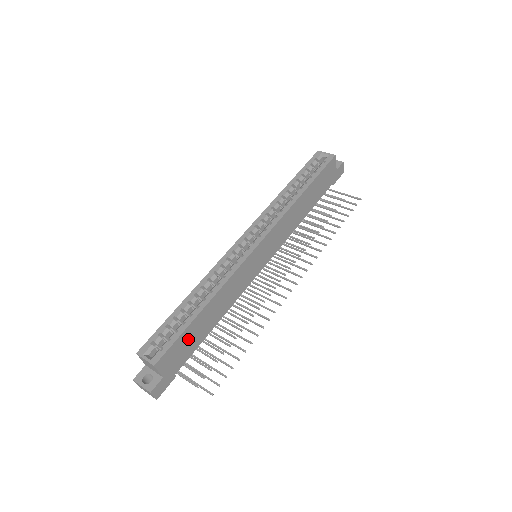
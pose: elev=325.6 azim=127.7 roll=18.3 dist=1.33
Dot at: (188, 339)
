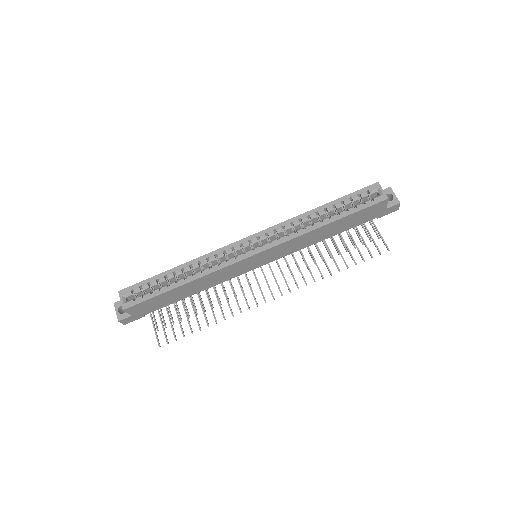
Dot at: (161, 300)
